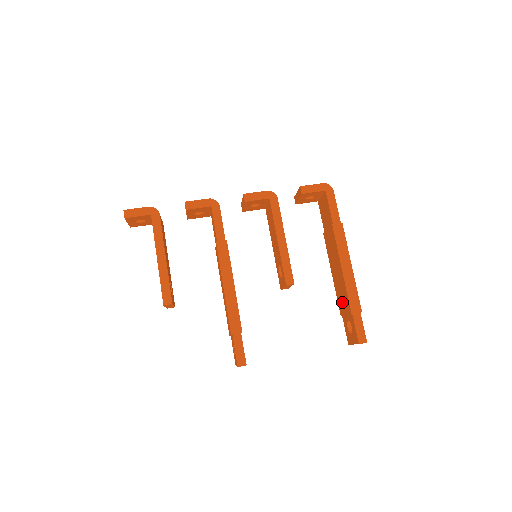
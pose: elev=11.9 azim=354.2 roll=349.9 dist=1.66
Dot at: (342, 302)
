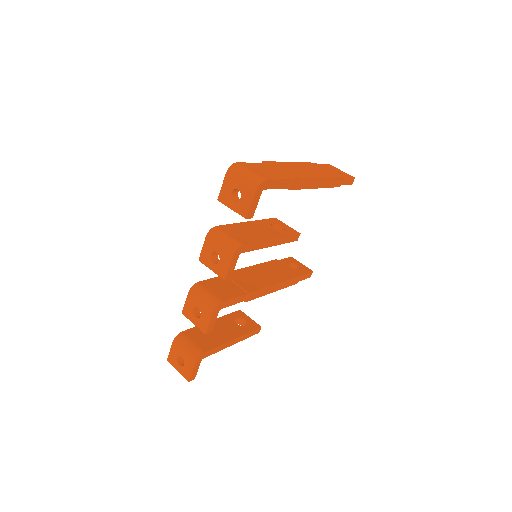
Dot at: occluded
